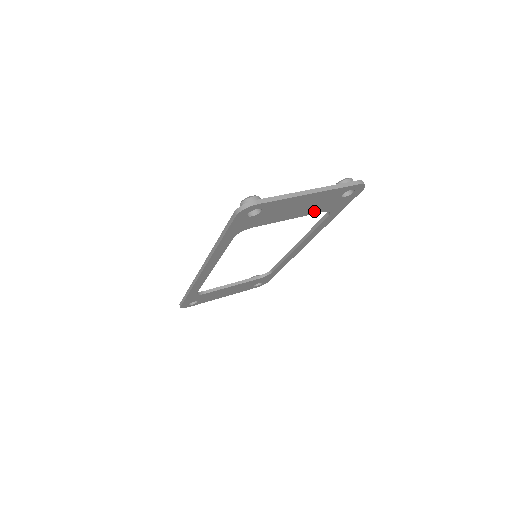
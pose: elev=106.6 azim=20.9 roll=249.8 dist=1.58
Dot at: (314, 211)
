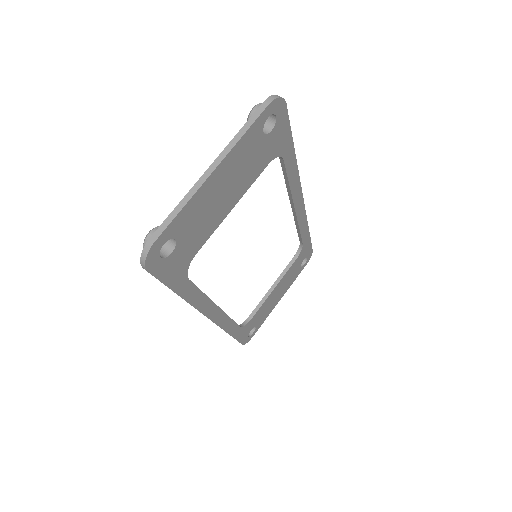
Dot at: (253, 175)
